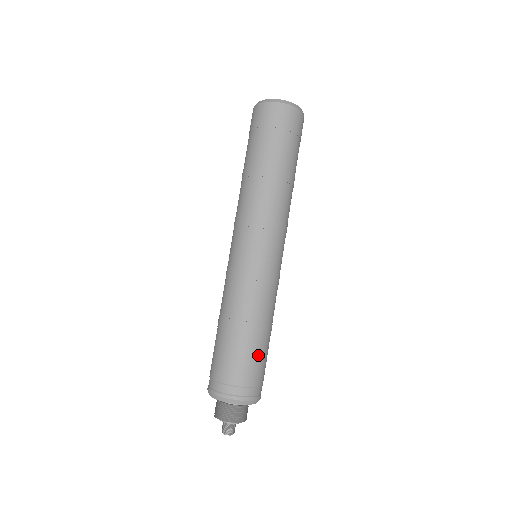
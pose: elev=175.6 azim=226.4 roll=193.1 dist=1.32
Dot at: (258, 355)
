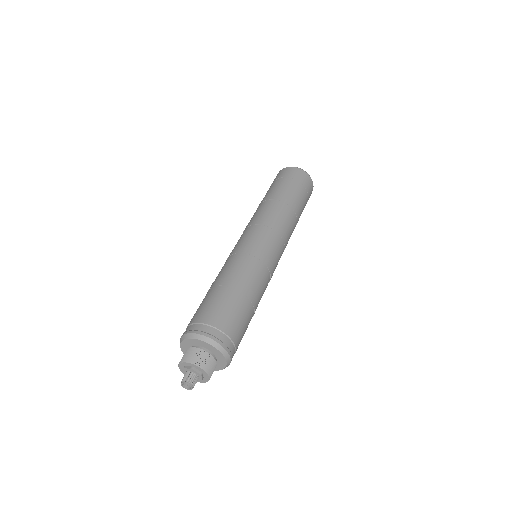
Dot at: (219, 300)
